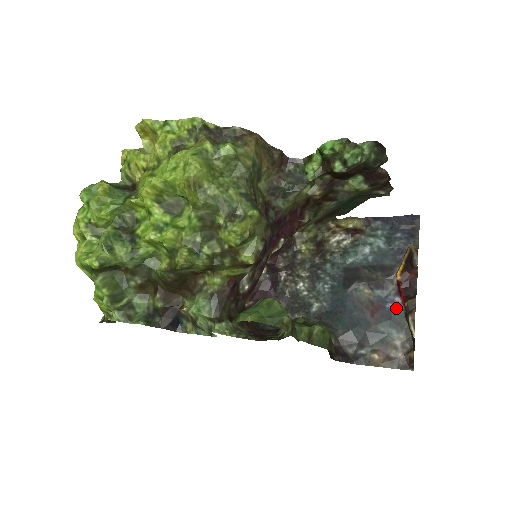
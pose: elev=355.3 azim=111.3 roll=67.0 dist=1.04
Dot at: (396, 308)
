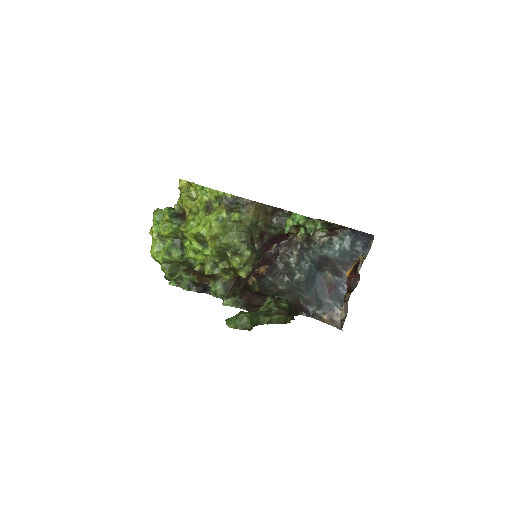
Dot at: (343, 291)
